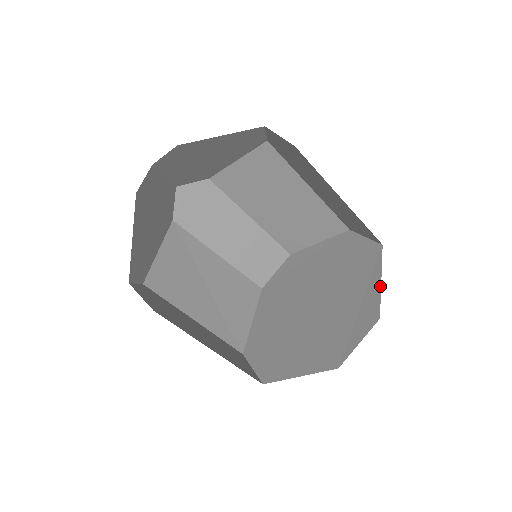
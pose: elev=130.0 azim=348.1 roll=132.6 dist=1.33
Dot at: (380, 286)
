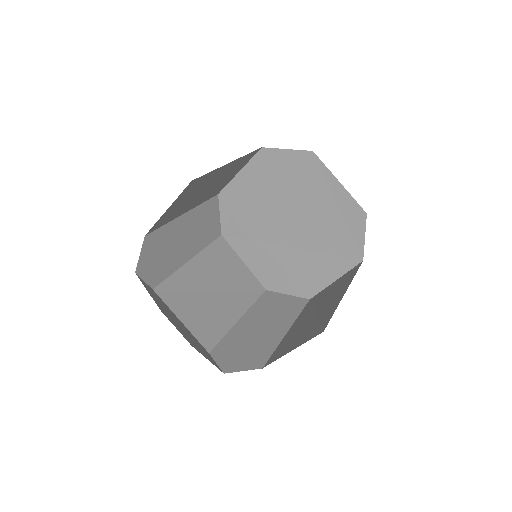
Dot at: (344, 189)
